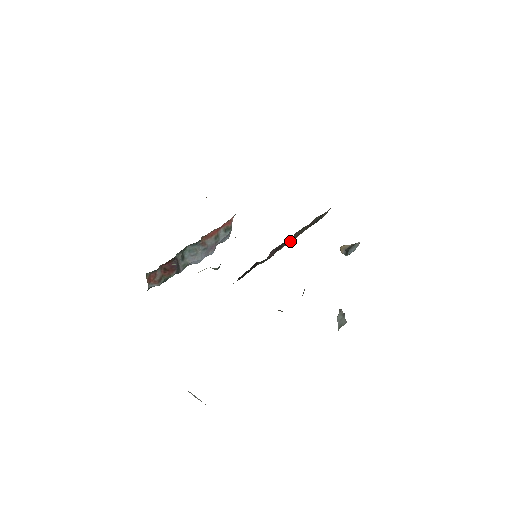
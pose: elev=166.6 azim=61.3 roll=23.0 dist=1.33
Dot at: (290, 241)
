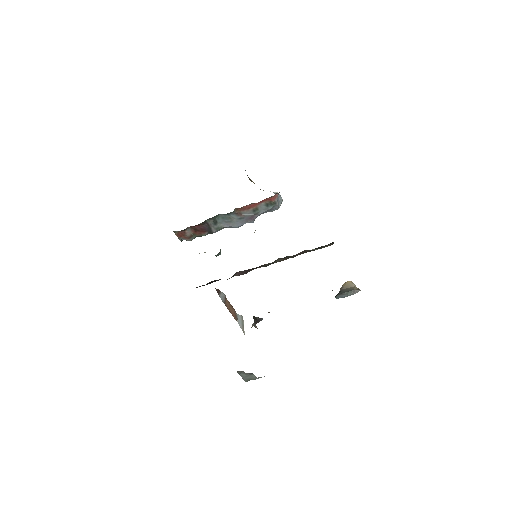
Dot at: (275, 262)
